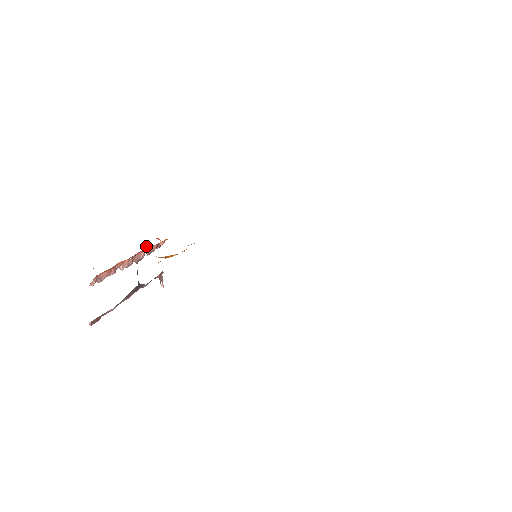
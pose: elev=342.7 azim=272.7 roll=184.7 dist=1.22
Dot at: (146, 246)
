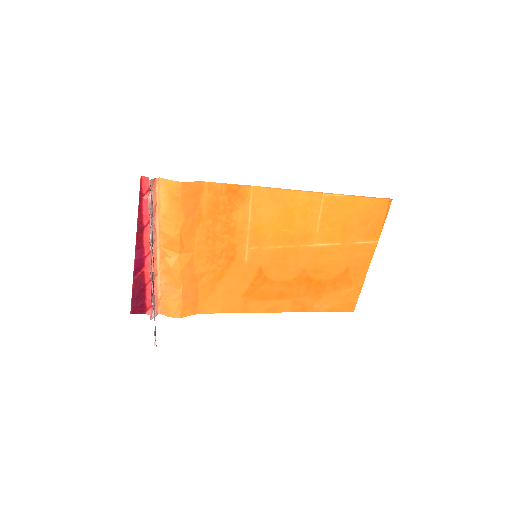
Dot at: (151, 283)
